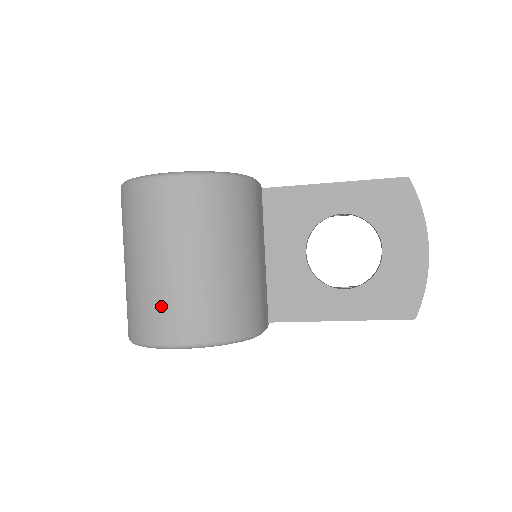
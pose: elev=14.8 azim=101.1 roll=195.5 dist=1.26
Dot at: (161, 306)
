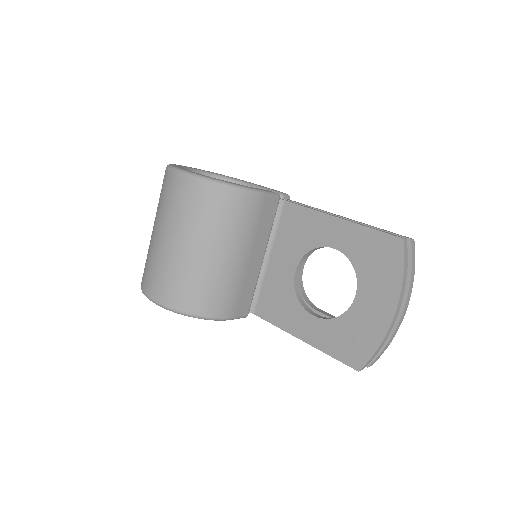
Dot at: (153, 268)
